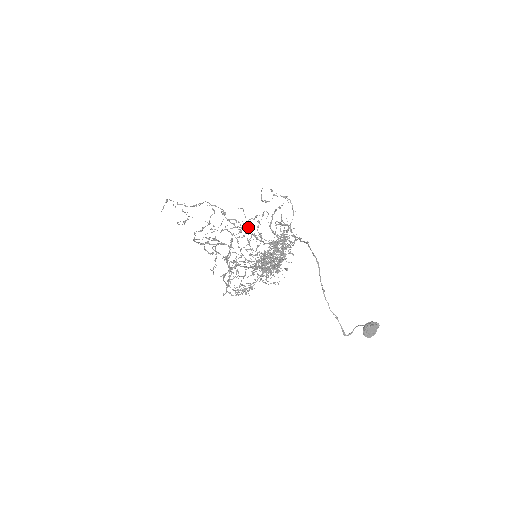
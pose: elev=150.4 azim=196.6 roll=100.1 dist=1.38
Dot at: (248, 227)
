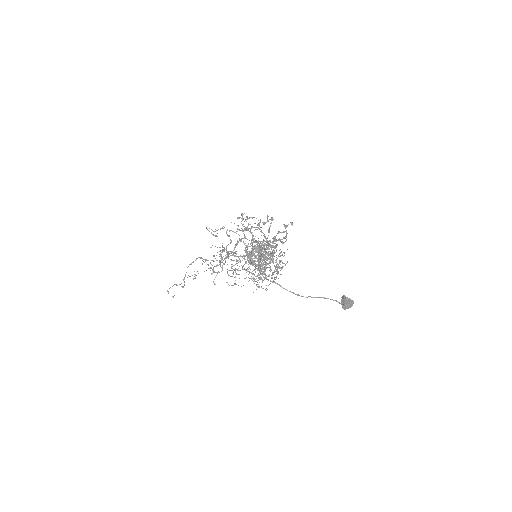
Dot at: (228, 255)
